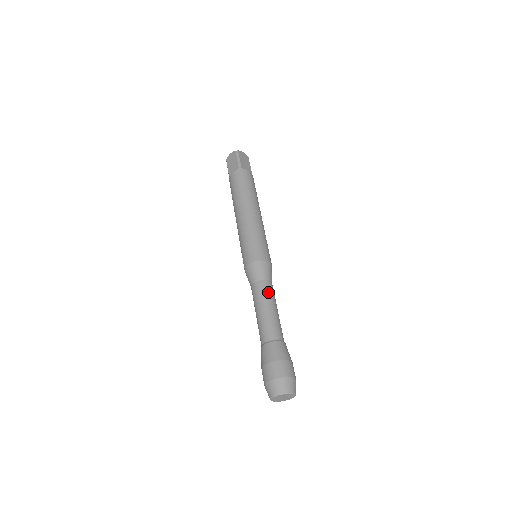
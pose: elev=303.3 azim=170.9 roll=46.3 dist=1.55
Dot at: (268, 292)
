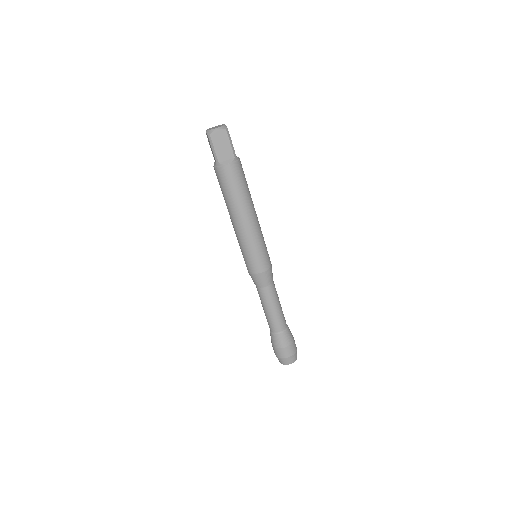
Dot at: (266, 298)
